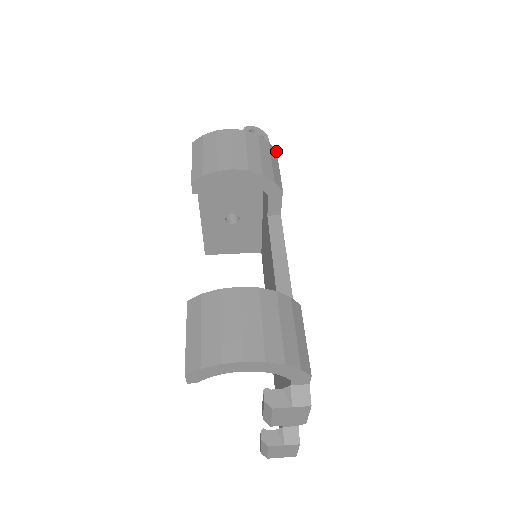
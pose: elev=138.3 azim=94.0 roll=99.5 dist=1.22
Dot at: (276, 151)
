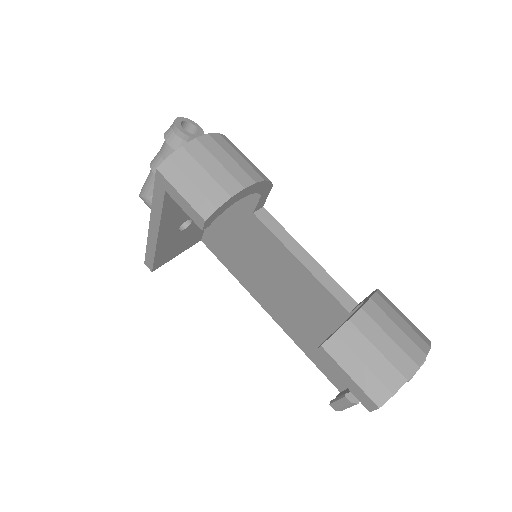
Dot at: occluded
